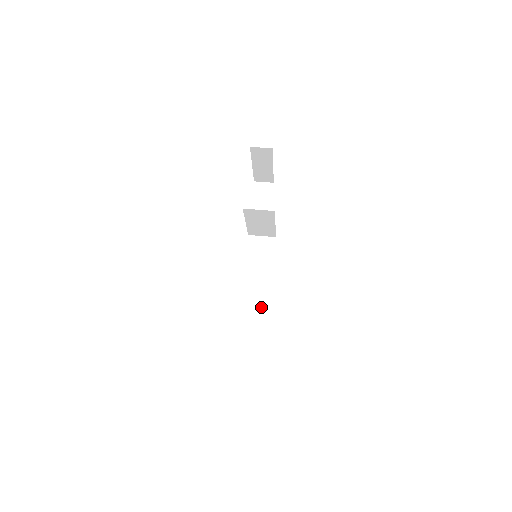
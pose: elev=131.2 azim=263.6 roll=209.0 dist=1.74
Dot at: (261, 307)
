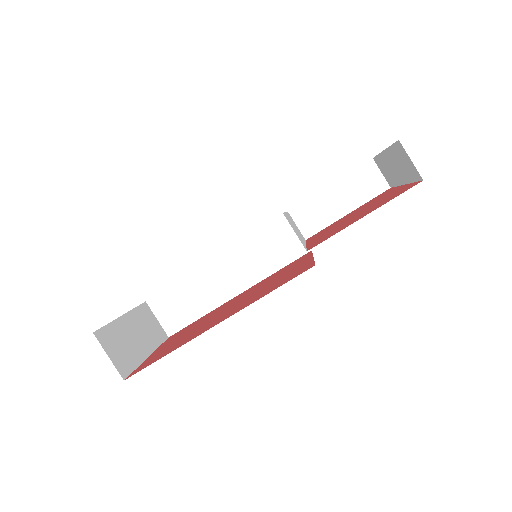
Dot at: (209, 298)
